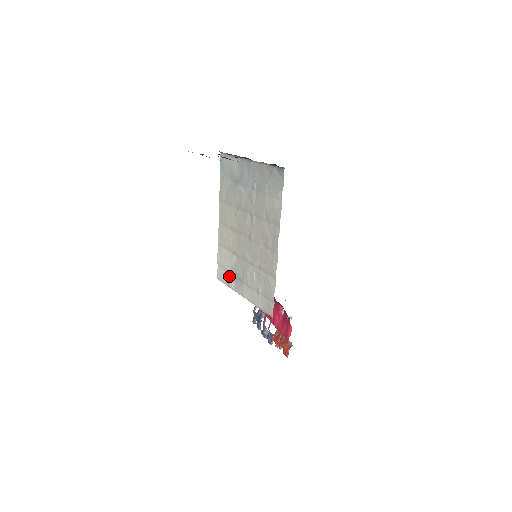
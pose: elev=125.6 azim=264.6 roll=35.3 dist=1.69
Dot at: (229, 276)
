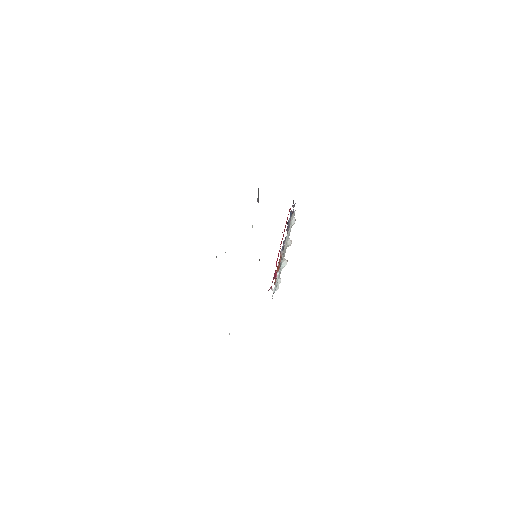
Dot at: occluded
